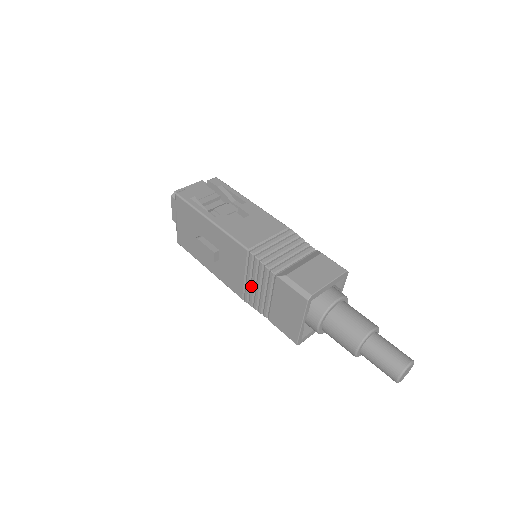
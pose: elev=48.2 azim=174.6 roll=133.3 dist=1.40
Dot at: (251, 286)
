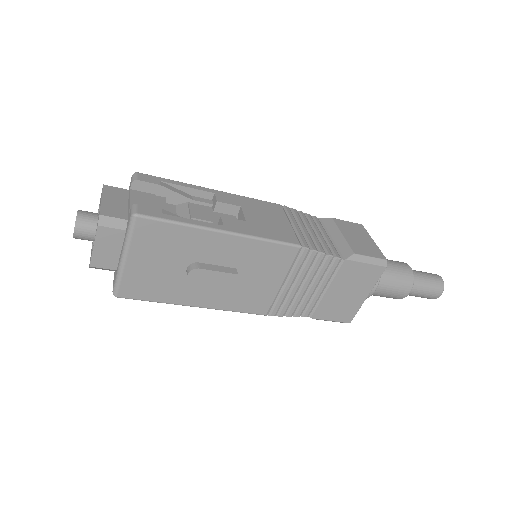
Dot at: (292, 291)
